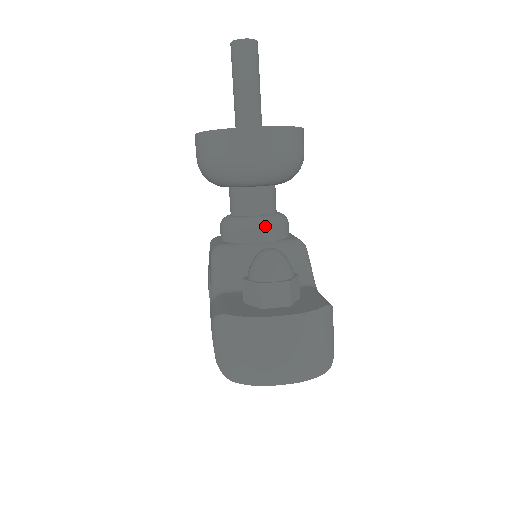
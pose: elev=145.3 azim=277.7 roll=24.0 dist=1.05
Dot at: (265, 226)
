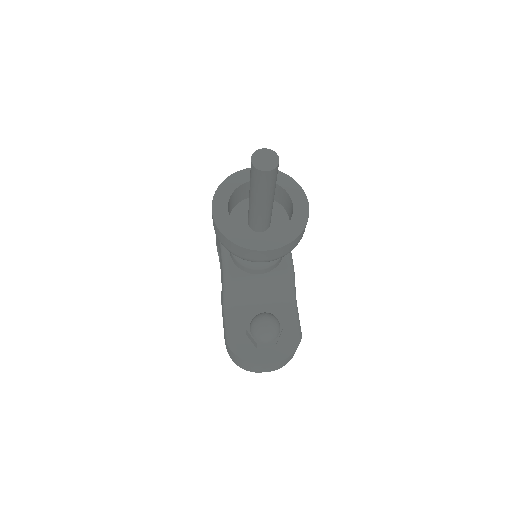
Dot at: (265, 268)
